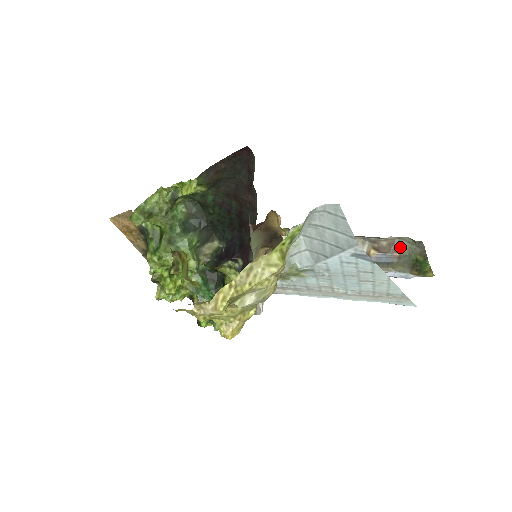
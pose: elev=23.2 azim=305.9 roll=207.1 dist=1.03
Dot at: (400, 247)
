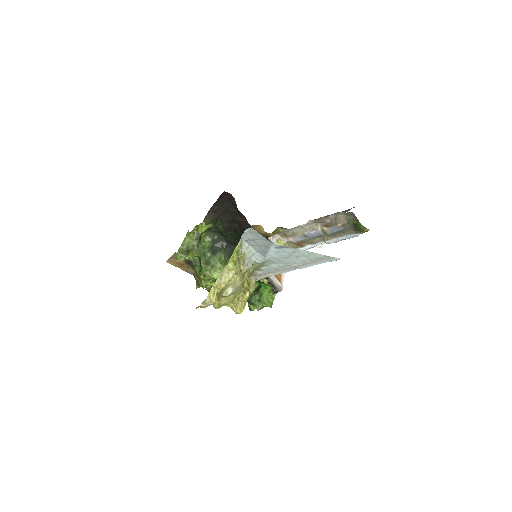
Dot at: (340, 219)
